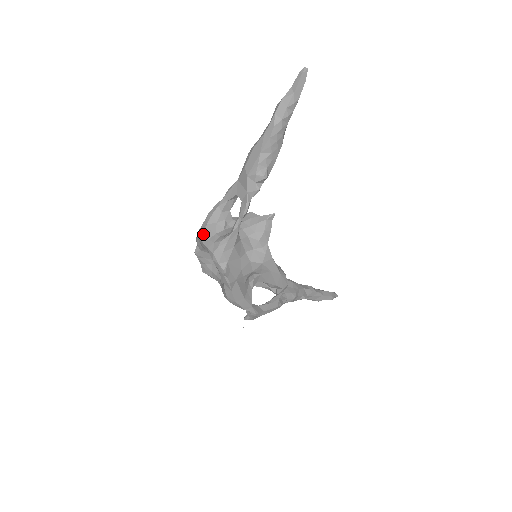
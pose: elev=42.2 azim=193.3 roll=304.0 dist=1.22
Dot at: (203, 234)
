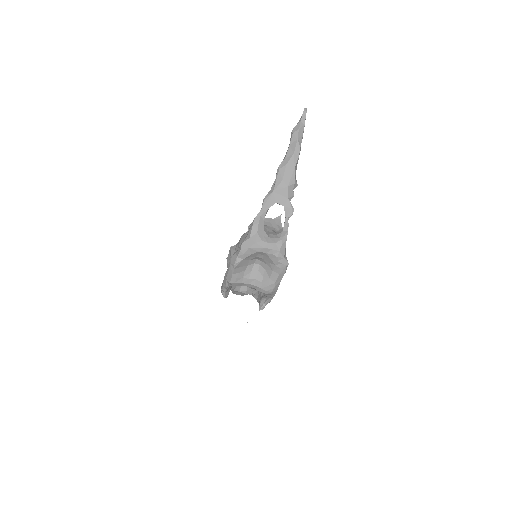
Dot at: (260, 241)
